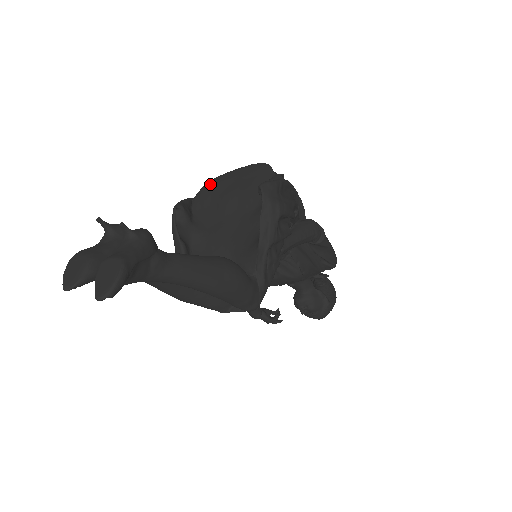
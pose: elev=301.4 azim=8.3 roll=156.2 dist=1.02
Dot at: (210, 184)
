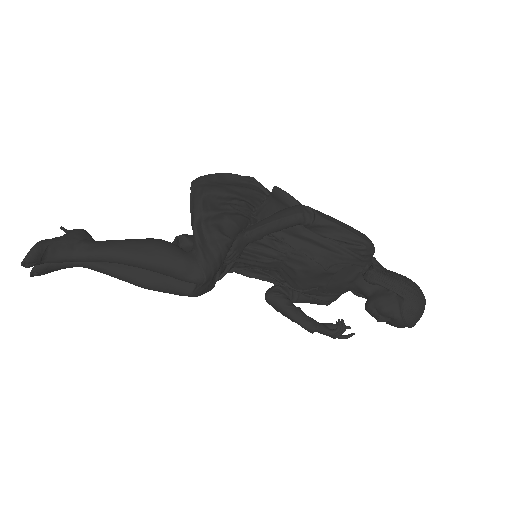
Dot at: occluded
